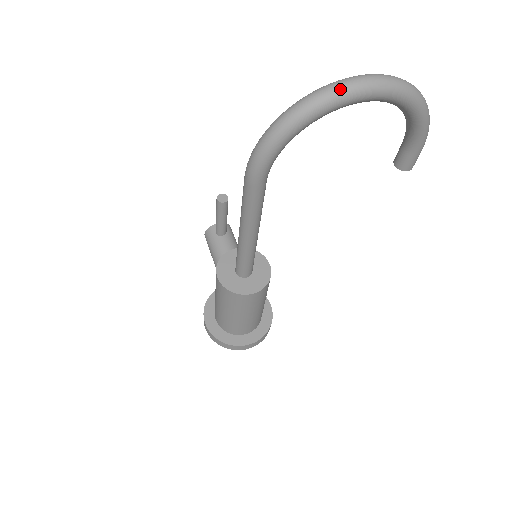
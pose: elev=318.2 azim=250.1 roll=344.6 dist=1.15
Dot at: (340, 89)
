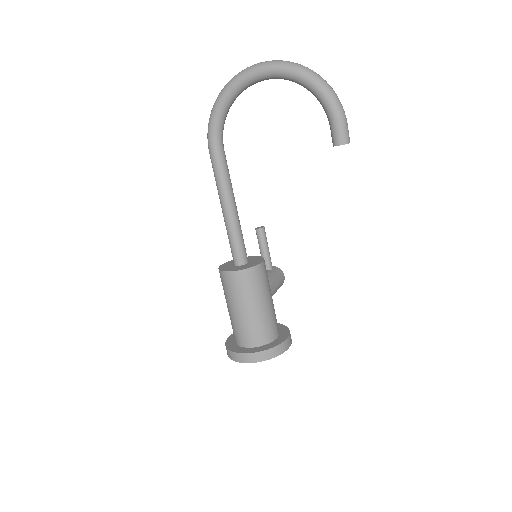
Dot at: (242, 71)
